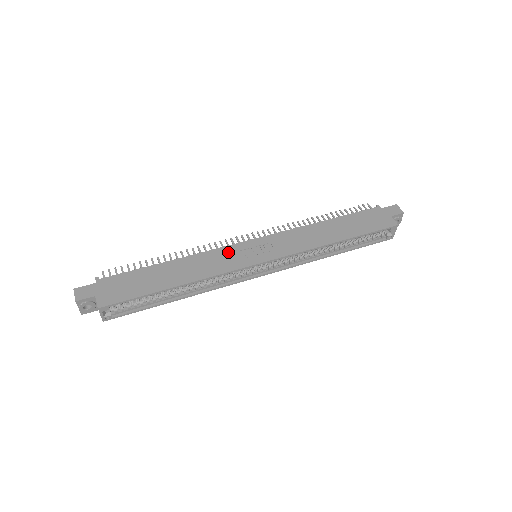
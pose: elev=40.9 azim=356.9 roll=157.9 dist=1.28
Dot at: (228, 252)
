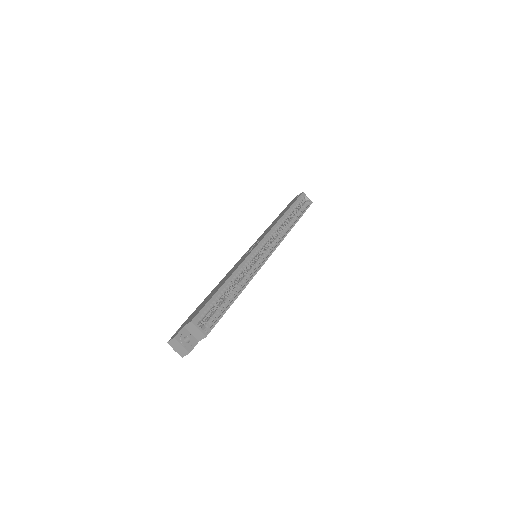
Dot at: (237, 263)
